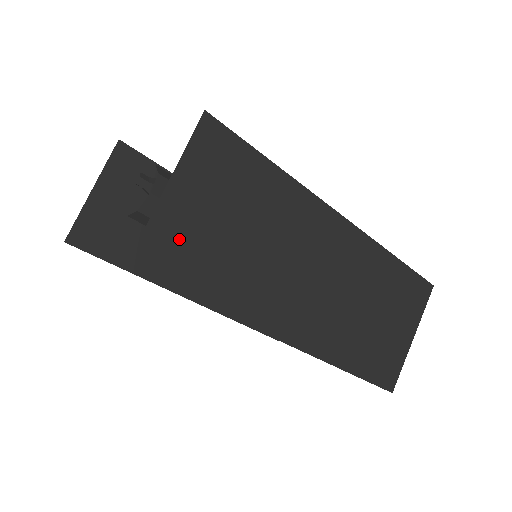
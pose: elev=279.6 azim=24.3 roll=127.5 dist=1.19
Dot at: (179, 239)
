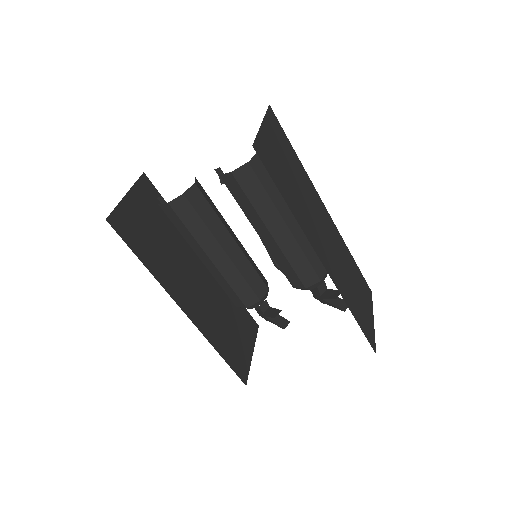
Dot at: (270, 153)
